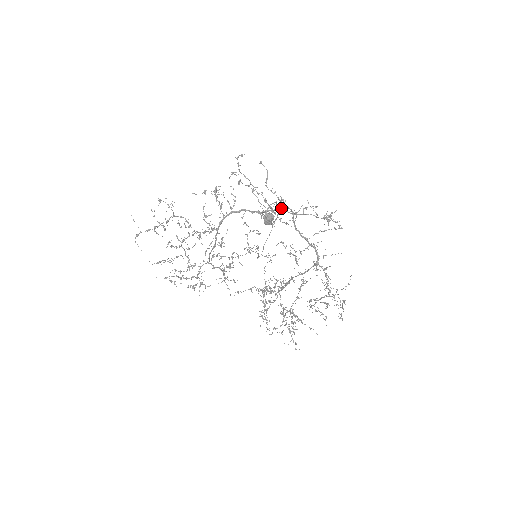
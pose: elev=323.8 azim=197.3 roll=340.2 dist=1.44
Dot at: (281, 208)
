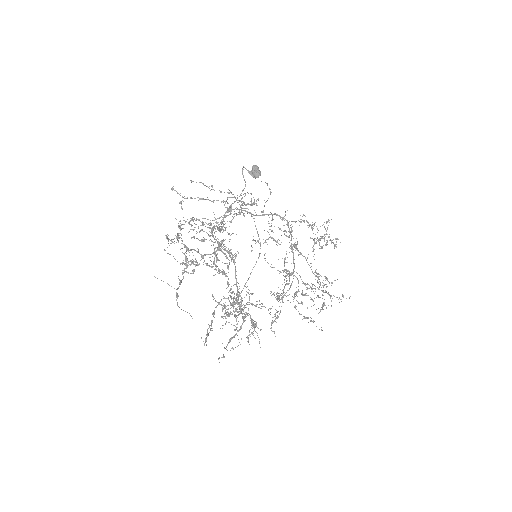
Dot at: occluded
